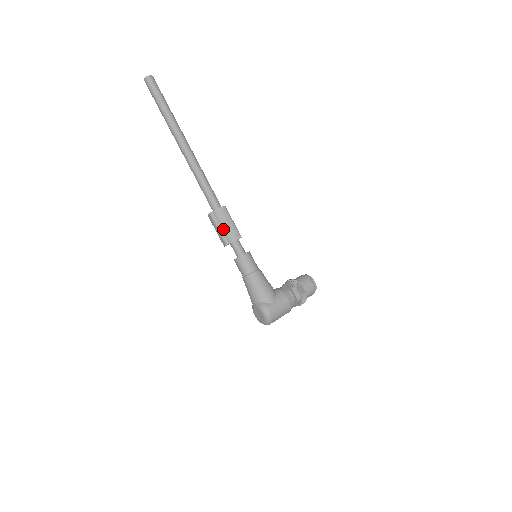
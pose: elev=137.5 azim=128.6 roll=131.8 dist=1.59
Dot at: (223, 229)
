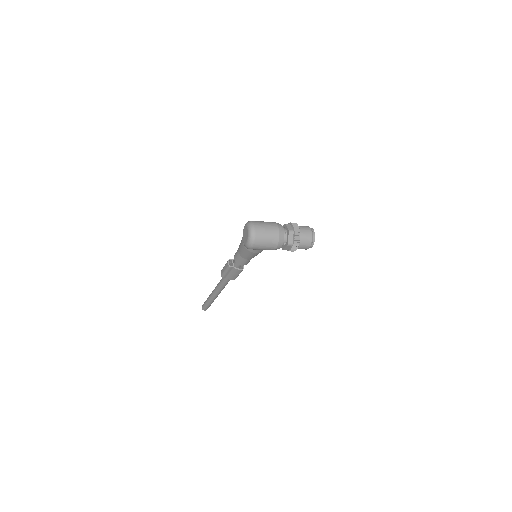
Dot at: occluded
